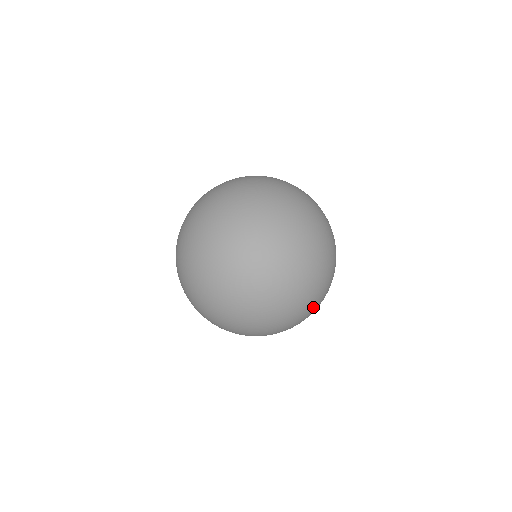
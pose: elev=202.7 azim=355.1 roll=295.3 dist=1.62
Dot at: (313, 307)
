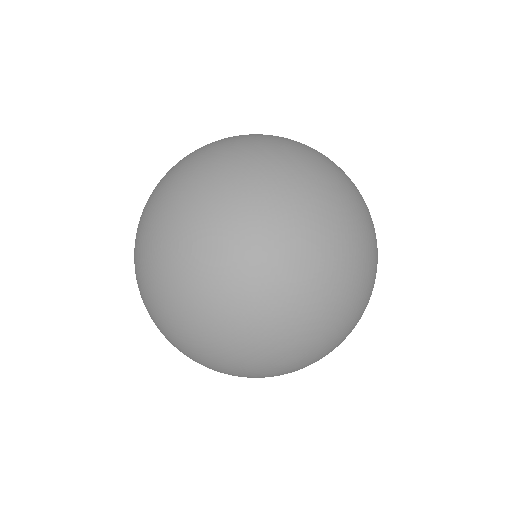
Dot at: (263, 377)
